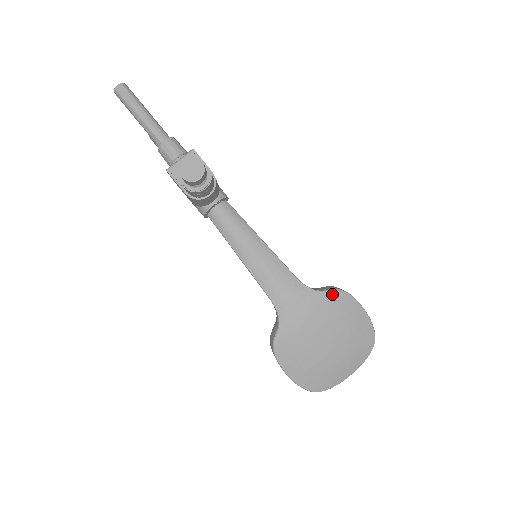
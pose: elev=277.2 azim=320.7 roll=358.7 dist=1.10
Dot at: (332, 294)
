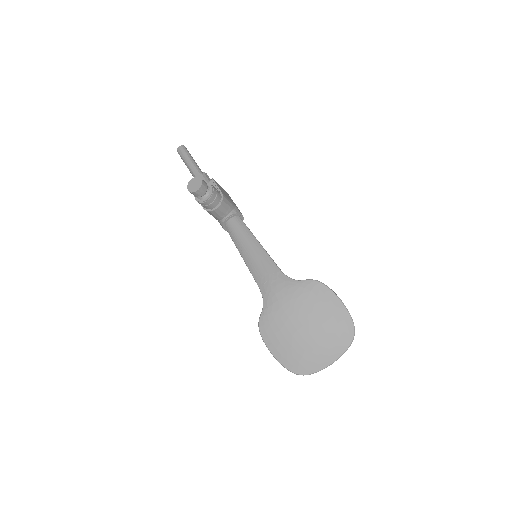
Dot at: (308, 283)
